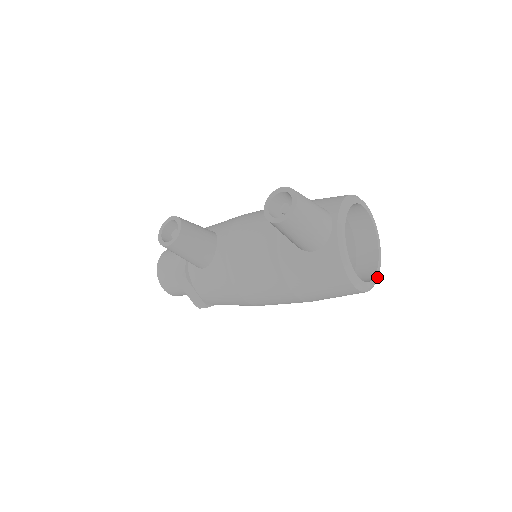
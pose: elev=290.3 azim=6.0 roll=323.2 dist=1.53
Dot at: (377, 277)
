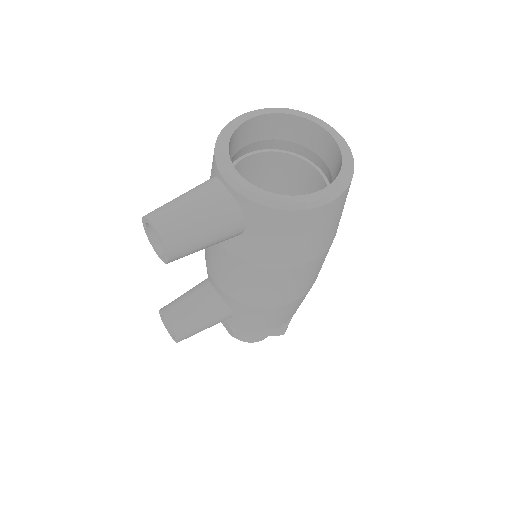
Dot at: (347, 155)
